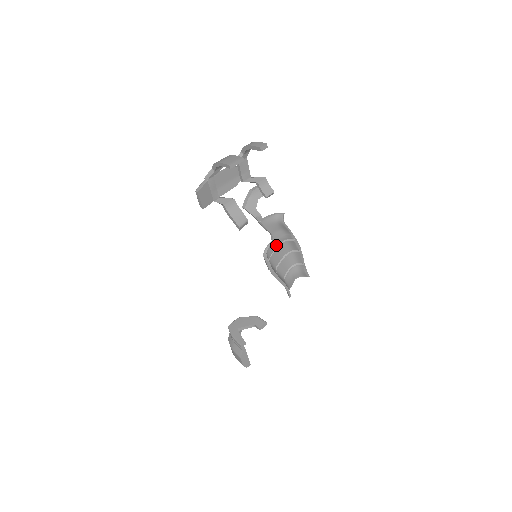
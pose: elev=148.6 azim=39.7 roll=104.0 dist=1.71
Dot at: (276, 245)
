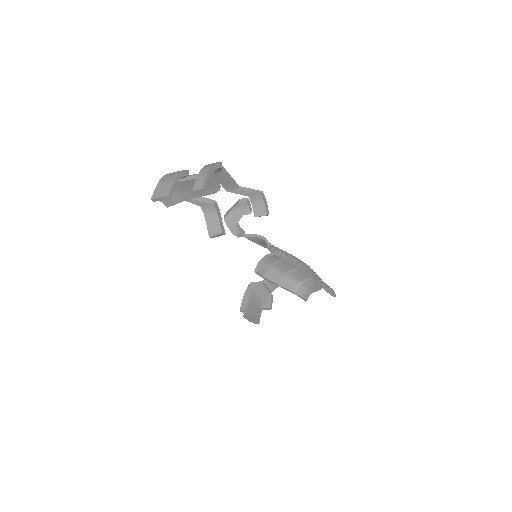
Dot at: occluded
